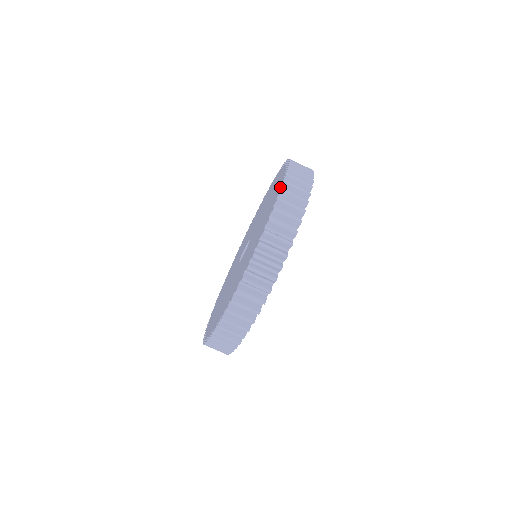
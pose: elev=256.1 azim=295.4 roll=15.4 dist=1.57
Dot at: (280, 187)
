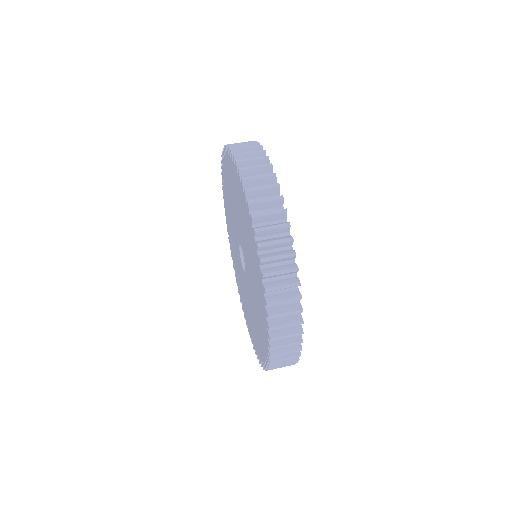
Dot at: (224, 207)
